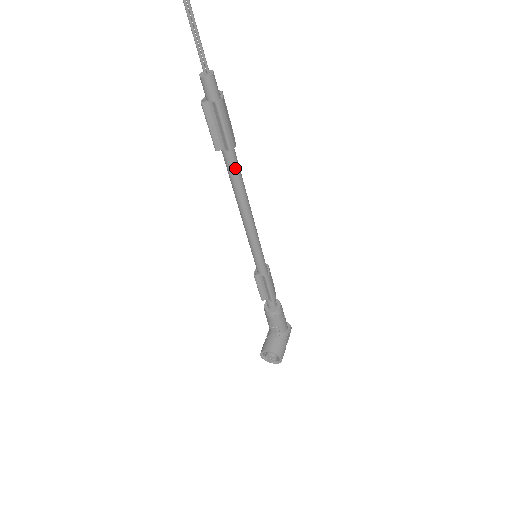
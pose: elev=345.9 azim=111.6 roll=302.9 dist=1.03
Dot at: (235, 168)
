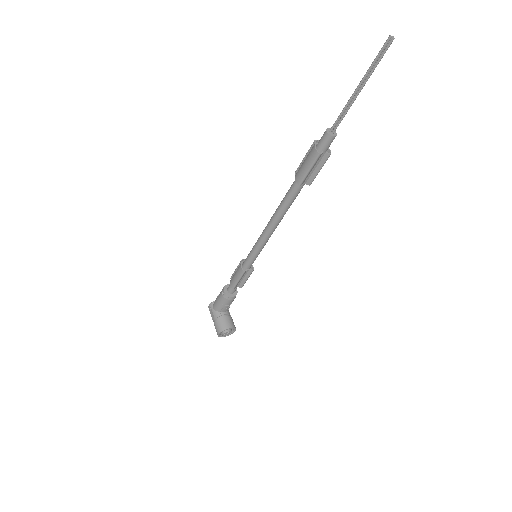
Dot at: (297, 195)
